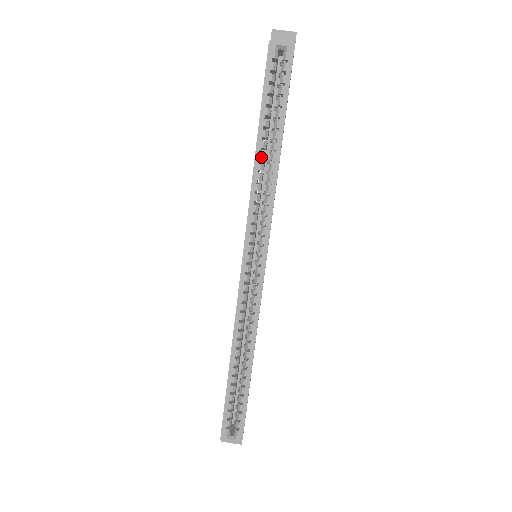
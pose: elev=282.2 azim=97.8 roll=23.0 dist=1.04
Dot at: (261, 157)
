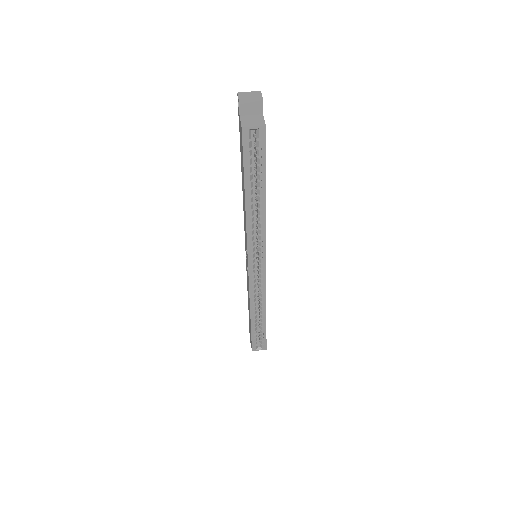
Dot at: (251, 208)
